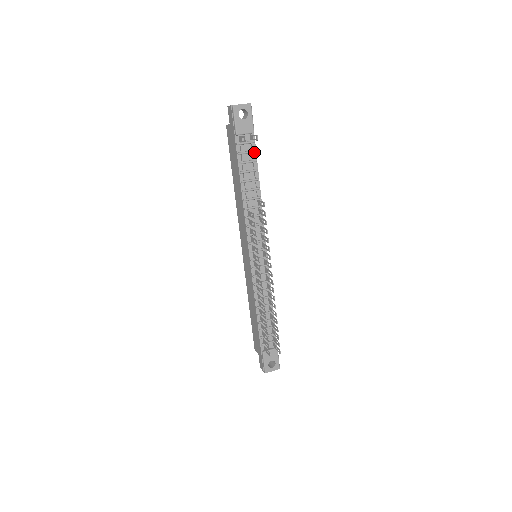
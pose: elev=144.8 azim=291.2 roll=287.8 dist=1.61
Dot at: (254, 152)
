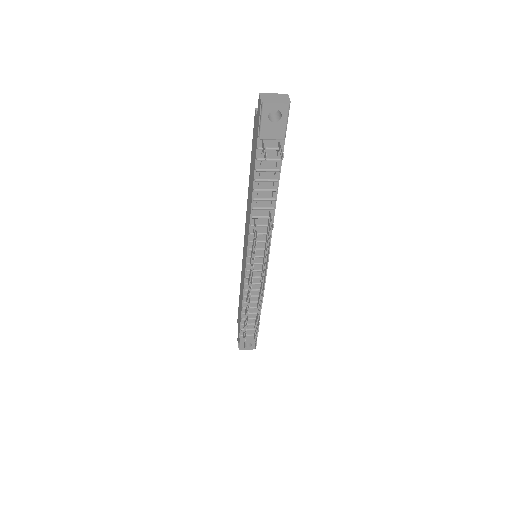
Dot at: (279, 161)
